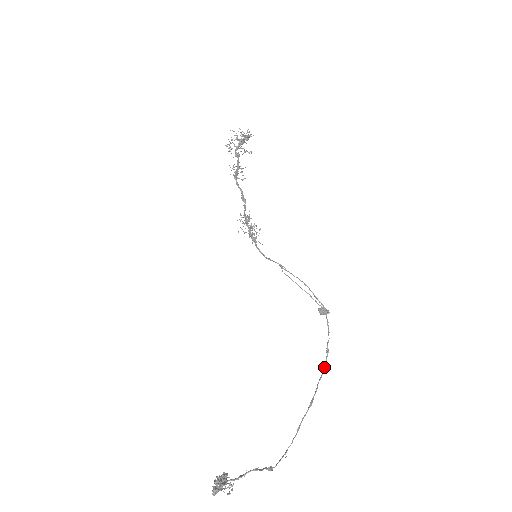
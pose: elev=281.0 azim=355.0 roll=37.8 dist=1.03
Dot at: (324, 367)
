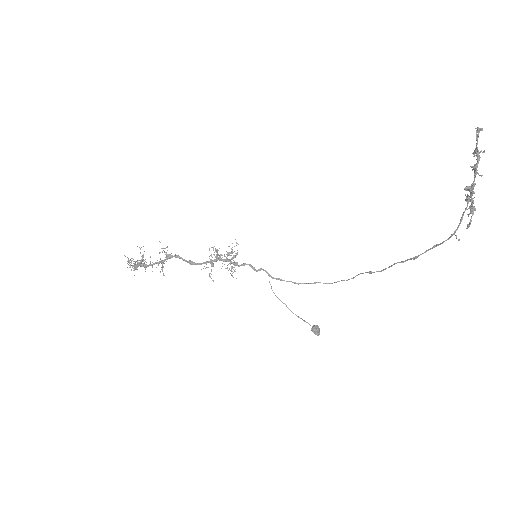
Dot at: (384, 269)
